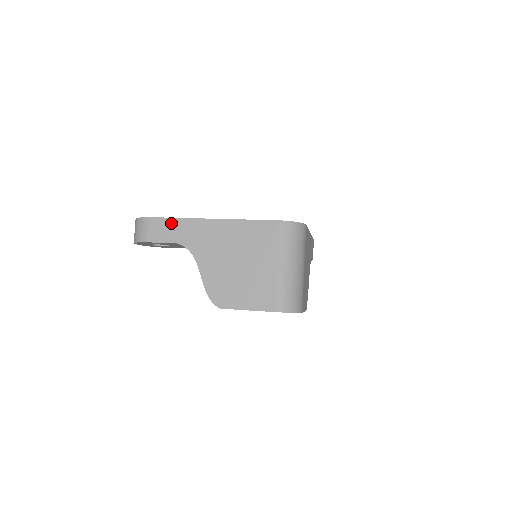
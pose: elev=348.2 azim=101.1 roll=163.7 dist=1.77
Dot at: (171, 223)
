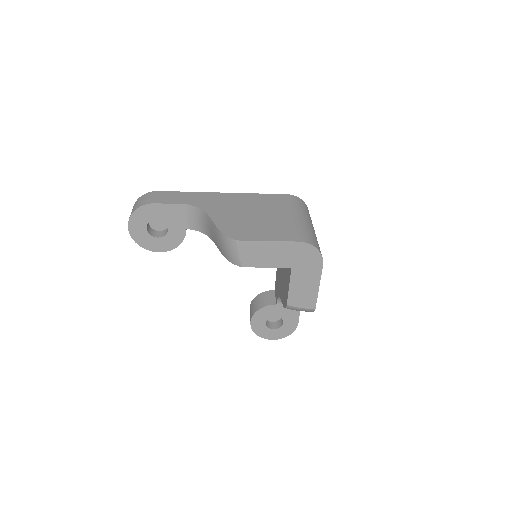
Dot at: (179, 194)
